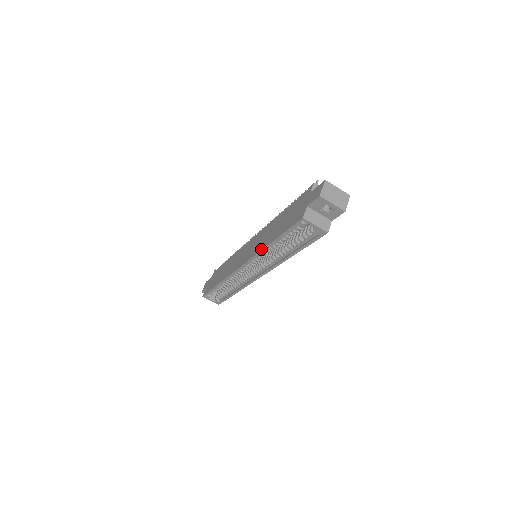
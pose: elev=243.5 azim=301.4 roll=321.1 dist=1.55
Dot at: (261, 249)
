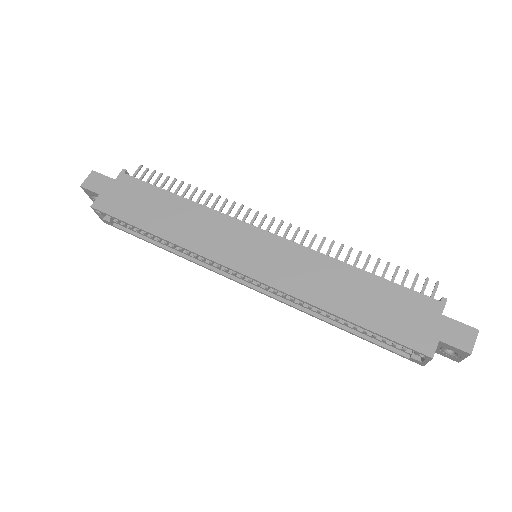
Dot at: (312, 302)
